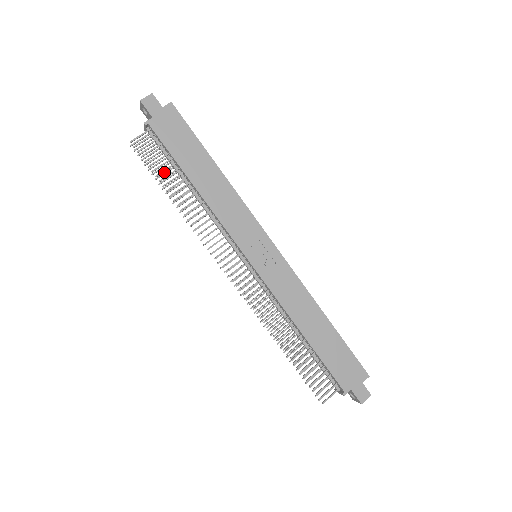
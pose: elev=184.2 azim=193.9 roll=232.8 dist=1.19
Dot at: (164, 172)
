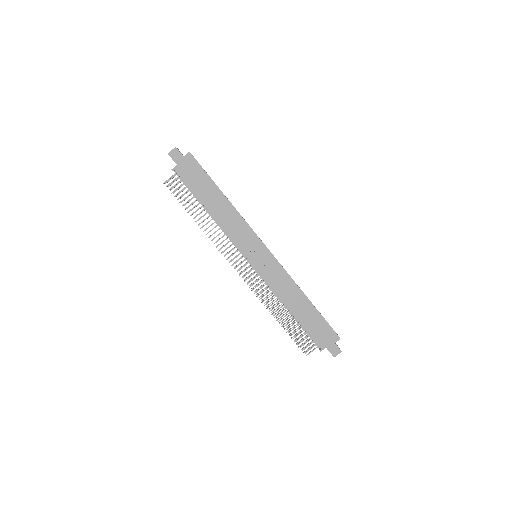
Dot at: occluded
